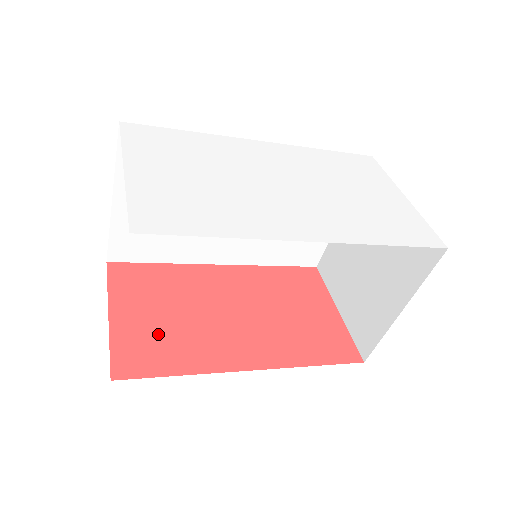
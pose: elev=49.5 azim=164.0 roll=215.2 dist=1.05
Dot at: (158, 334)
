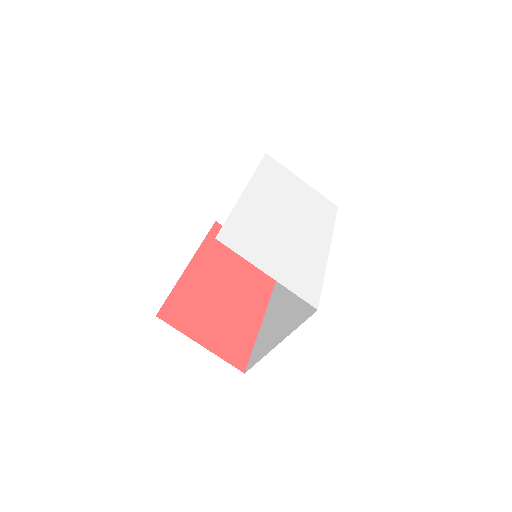
Dot at: (226, 333)
